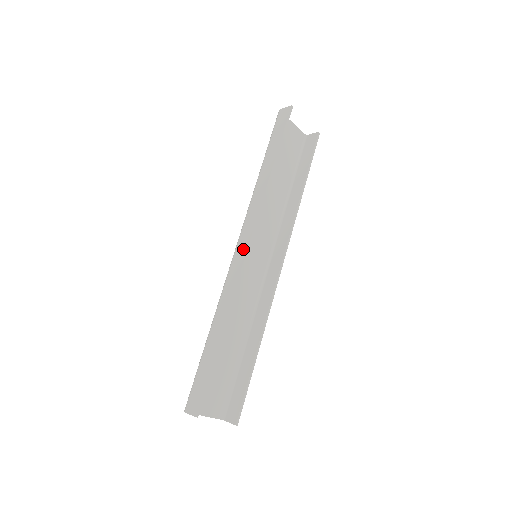
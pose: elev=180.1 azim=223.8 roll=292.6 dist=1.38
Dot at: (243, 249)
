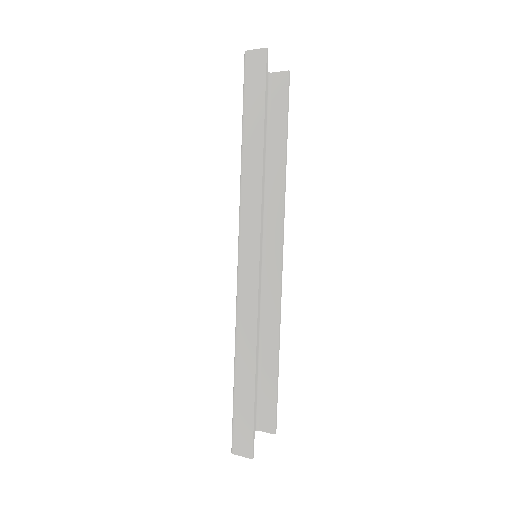
Dot at: (253, 262)
